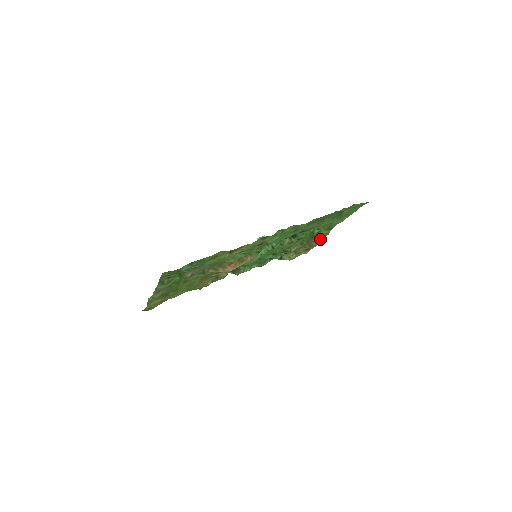
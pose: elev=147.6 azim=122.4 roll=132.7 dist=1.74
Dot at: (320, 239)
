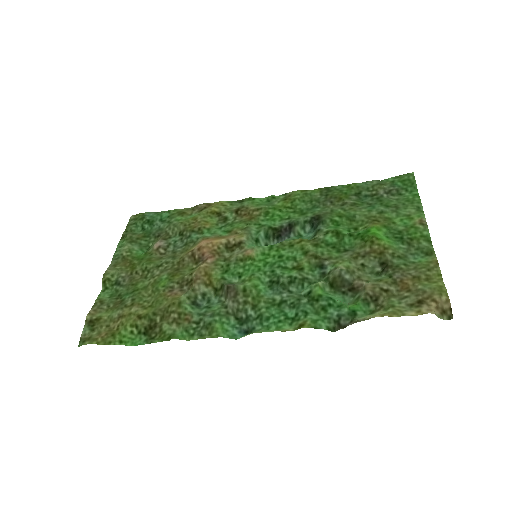
Dot at: (435, 282)
